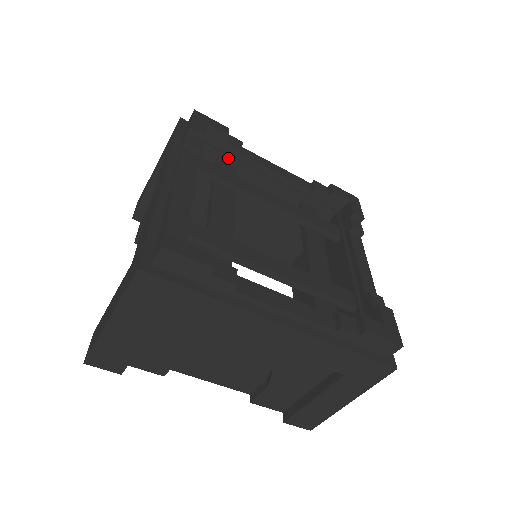
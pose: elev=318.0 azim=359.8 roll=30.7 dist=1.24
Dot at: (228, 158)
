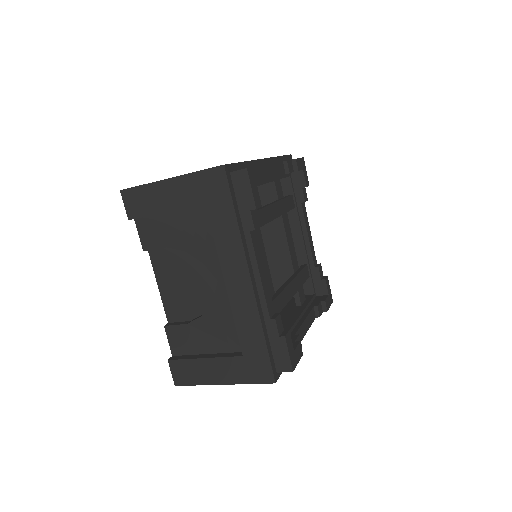
Dot at: occluded
